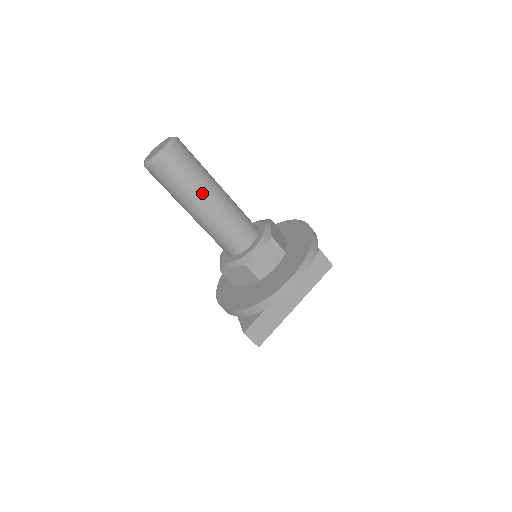
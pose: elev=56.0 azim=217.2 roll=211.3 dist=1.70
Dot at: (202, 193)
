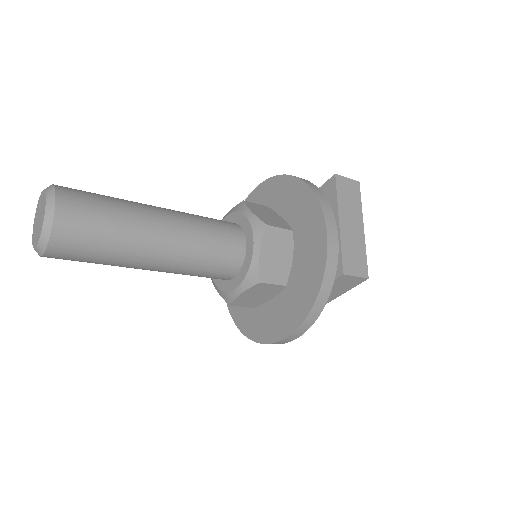
Dot at: (132, 264)
